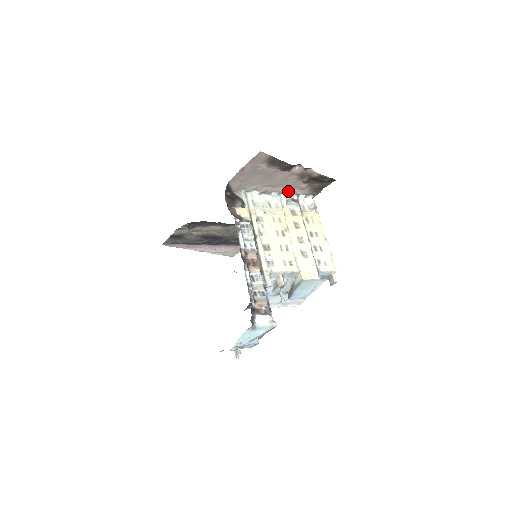
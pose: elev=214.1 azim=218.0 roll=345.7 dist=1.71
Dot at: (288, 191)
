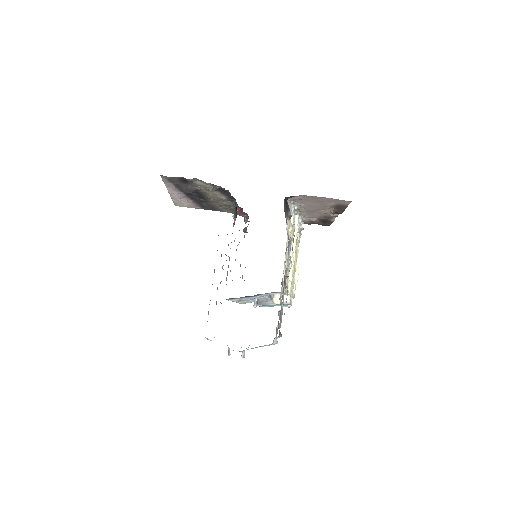
Dot at: (304, 215)
